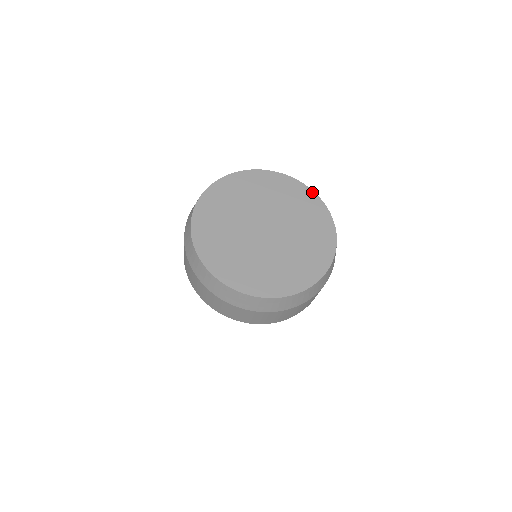
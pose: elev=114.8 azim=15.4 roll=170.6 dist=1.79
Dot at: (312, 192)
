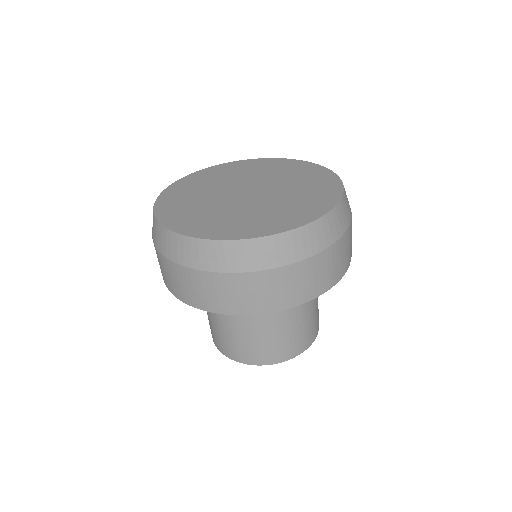
Dot at: (314, 164)
